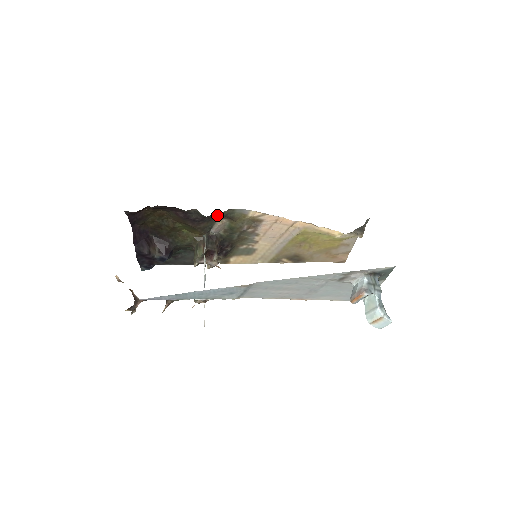
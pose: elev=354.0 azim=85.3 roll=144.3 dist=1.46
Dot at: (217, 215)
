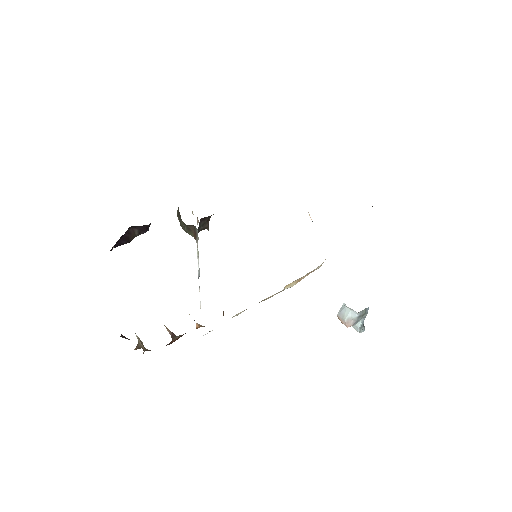
Dot at: occluded
